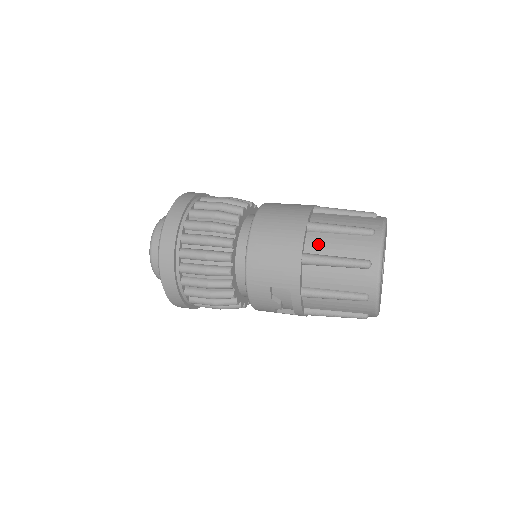
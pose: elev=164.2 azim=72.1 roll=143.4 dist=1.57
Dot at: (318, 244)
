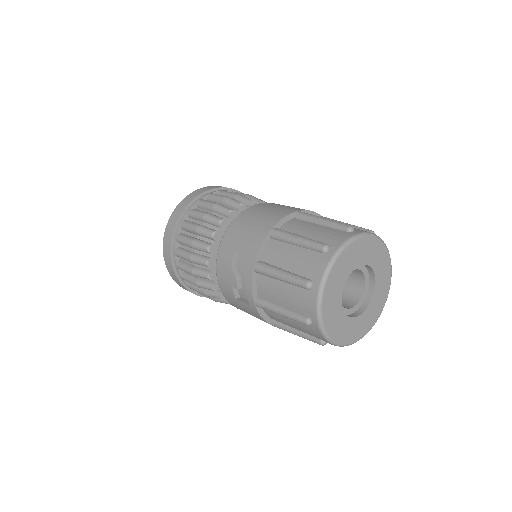
Dot at: (295, 226)
